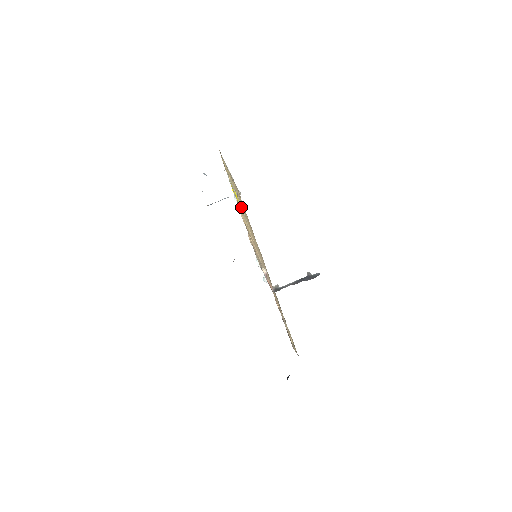
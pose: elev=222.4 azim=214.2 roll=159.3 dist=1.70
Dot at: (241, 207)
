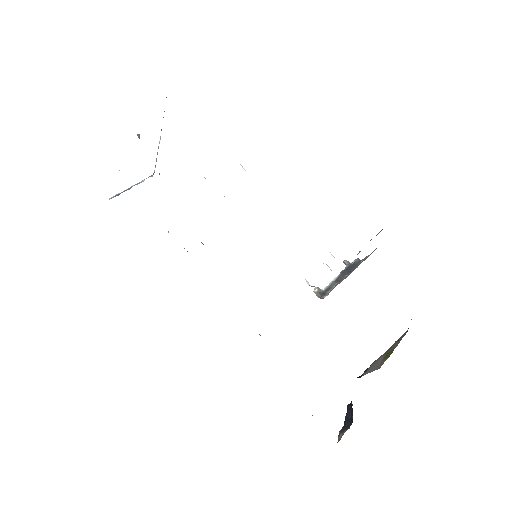
Dot at: occluded
